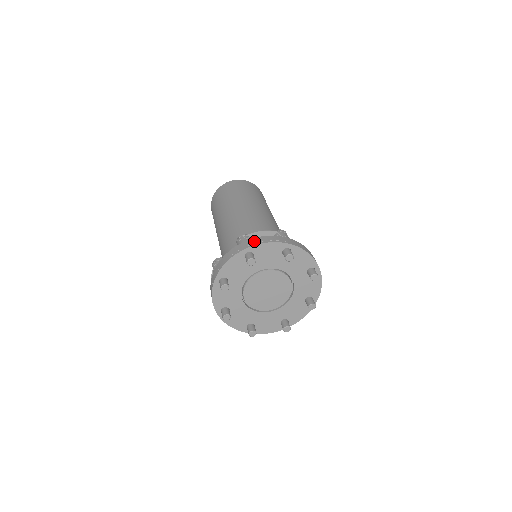
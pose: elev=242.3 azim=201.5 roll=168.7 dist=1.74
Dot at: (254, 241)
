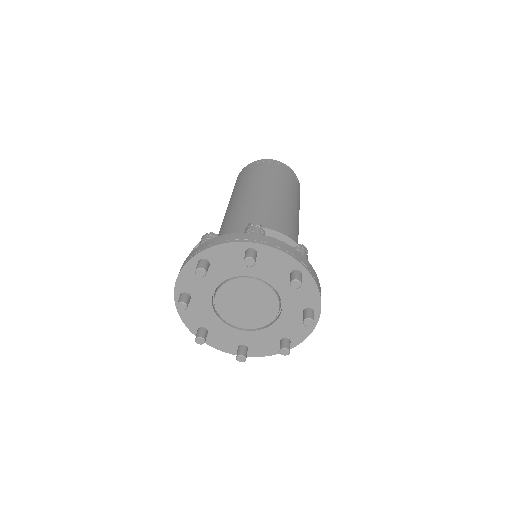
Dot at: (267, 240)
